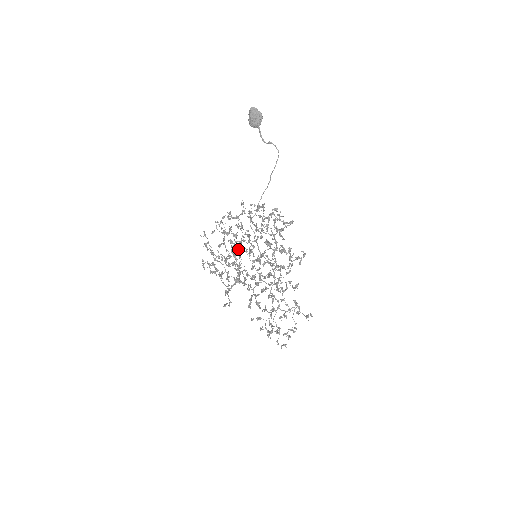
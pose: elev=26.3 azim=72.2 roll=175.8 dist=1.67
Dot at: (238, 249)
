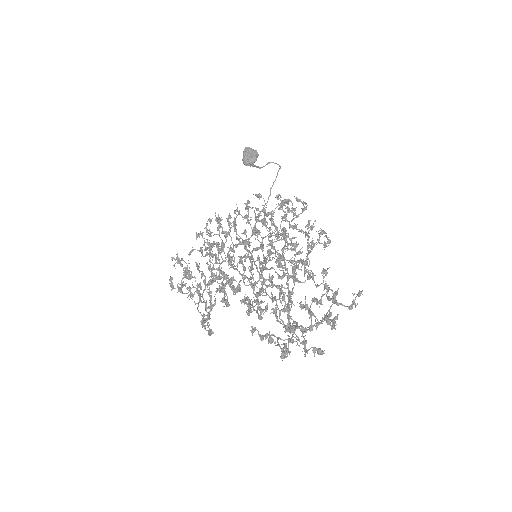
Dot at: (229, 251)
